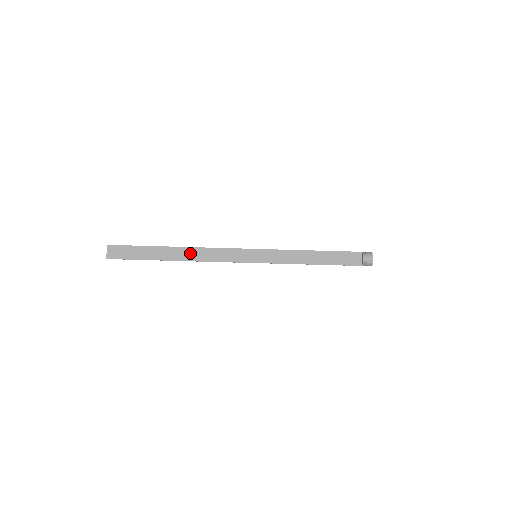
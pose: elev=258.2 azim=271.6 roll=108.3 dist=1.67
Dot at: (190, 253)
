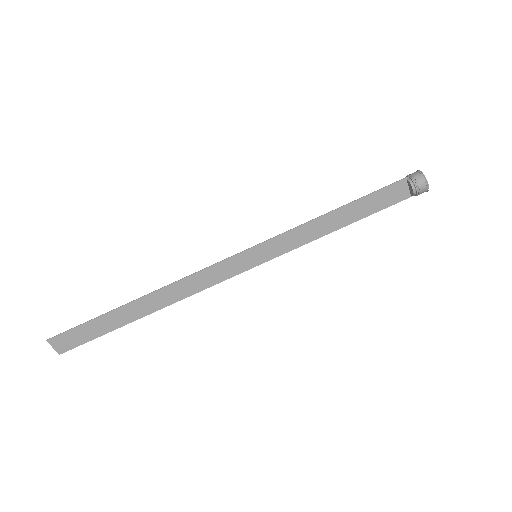
Dot at: (164, 296)
